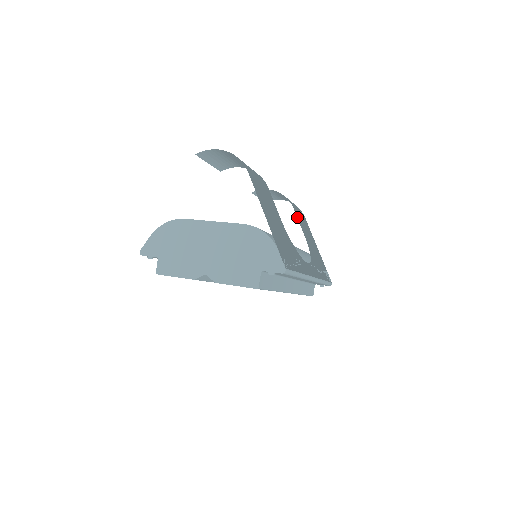
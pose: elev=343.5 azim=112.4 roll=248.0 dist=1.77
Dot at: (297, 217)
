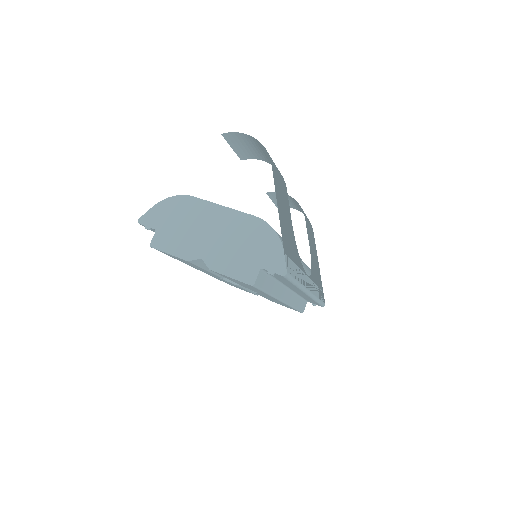
Dot at: (307, 228)
